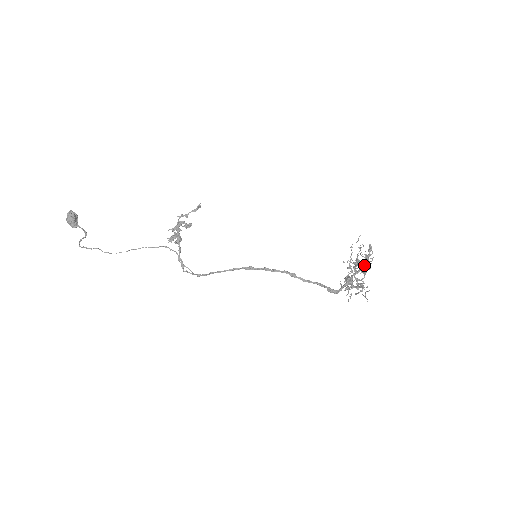
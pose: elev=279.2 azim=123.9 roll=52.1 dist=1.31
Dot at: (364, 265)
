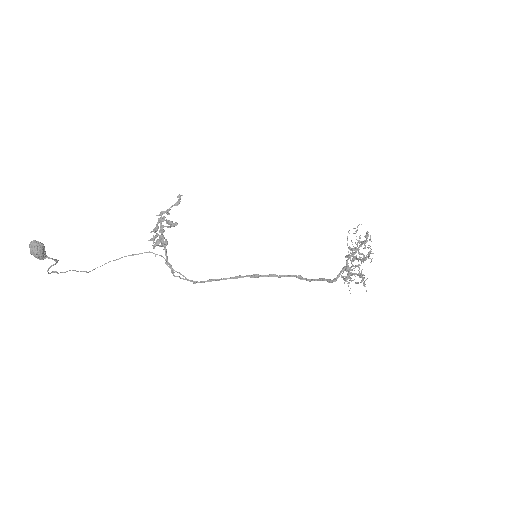
Dot at: (364, 256)
